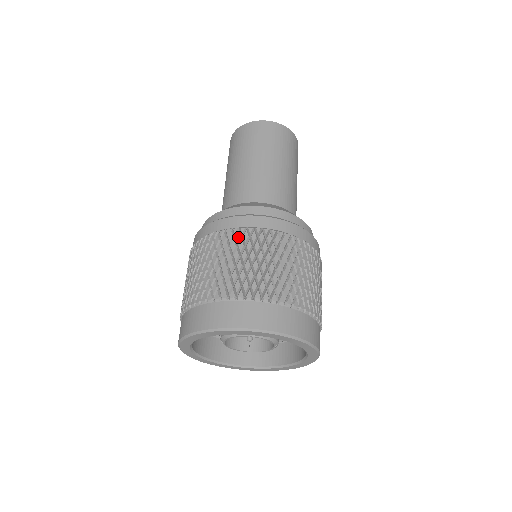
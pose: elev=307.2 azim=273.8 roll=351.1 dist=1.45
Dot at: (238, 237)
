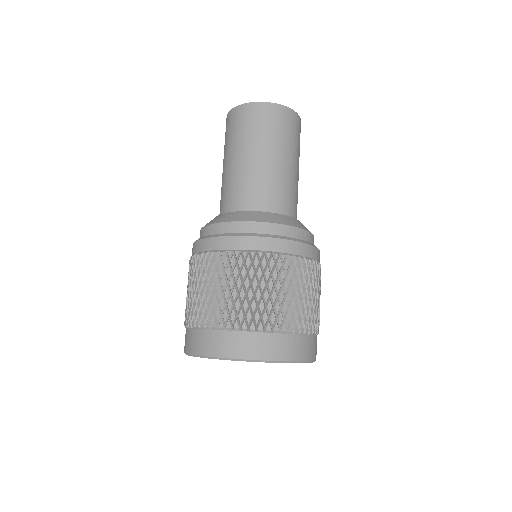
Dot at: (240, 262)
